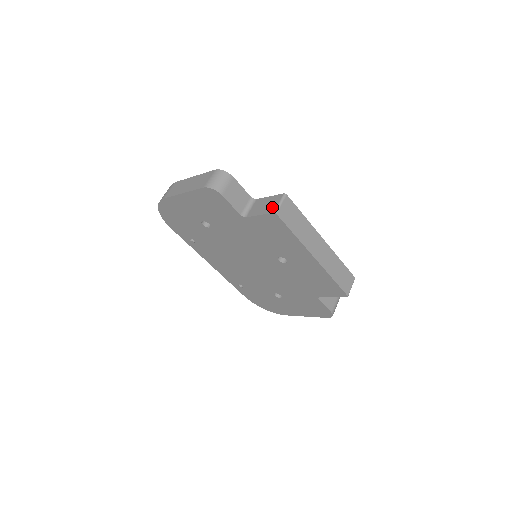
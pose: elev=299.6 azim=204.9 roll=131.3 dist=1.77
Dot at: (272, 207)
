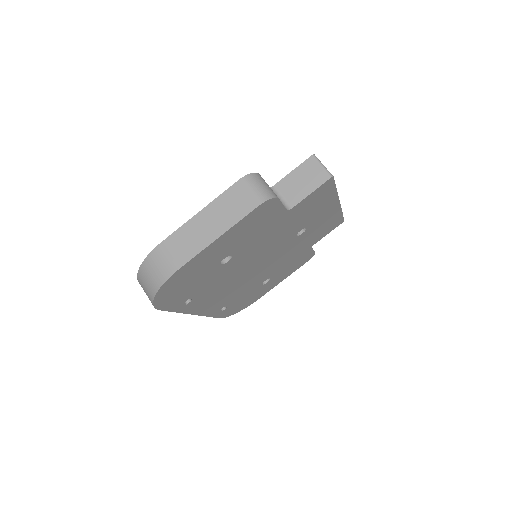
Dot at: (319, 175)
